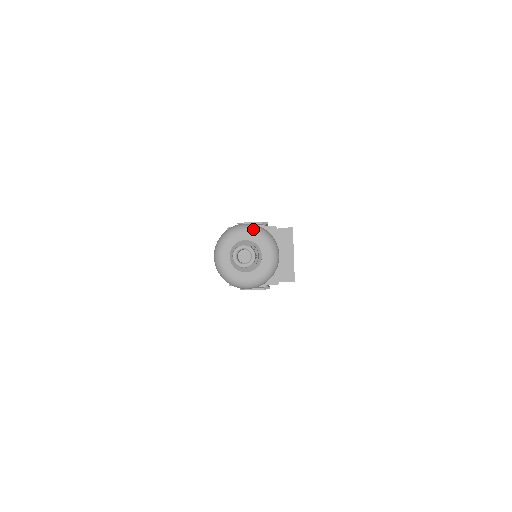
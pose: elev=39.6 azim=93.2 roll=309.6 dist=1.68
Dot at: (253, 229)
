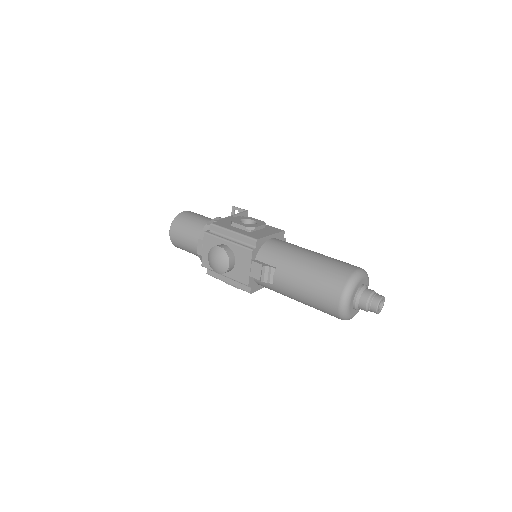
Dot at: (366, 274)
